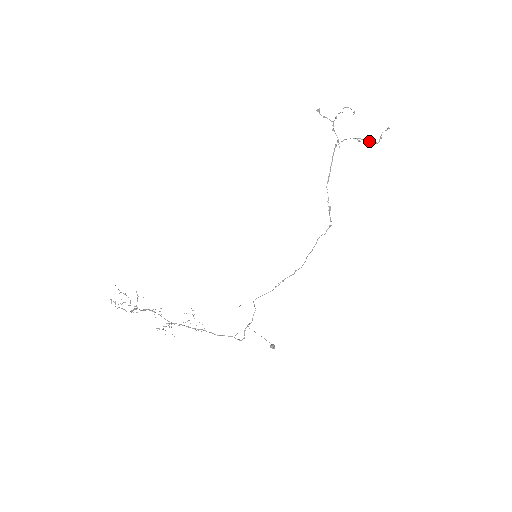
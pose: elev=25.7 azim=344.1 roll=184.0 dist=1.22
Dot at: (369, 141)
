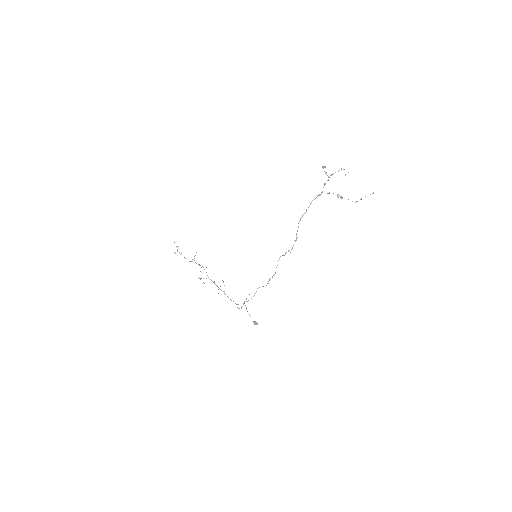
Dot at: occluded
